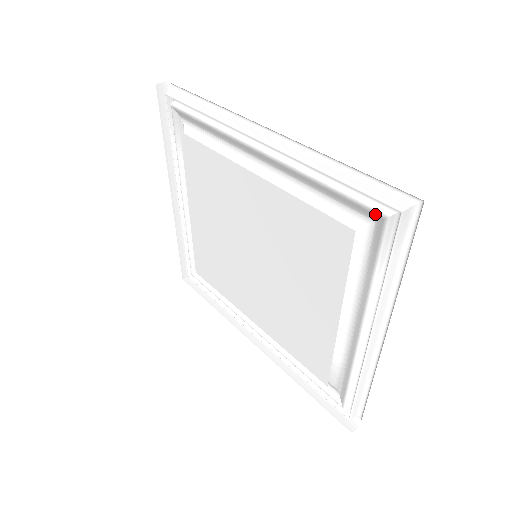
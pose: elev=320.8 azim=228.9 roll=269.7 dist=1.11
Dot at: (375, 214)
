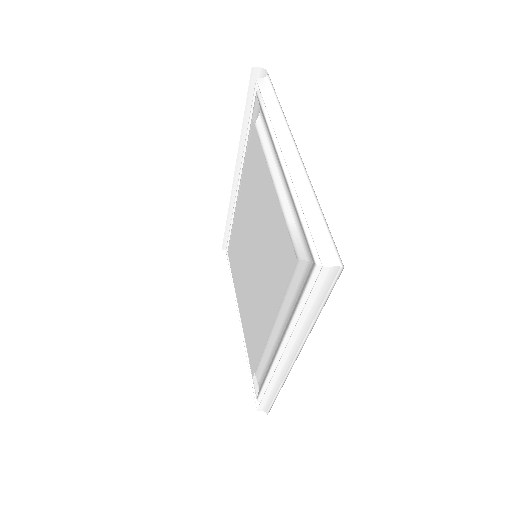
Dot at: (255, 102)
